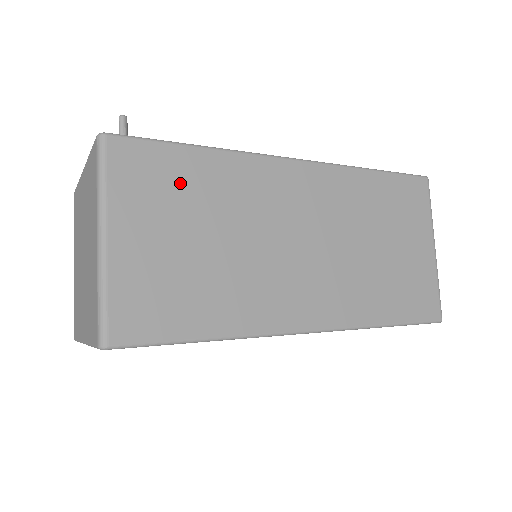
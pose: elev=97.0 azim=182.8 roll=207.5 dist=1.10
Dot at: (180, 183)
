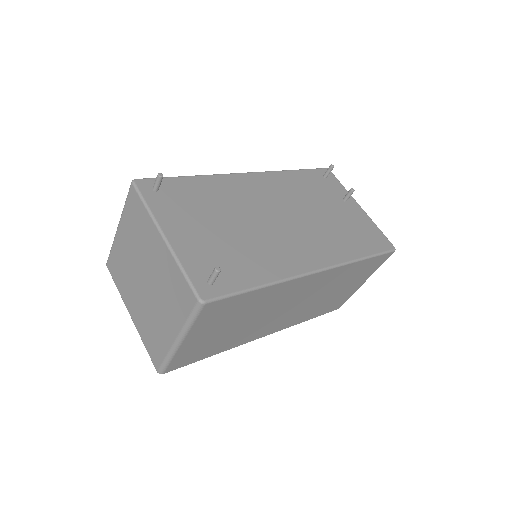
Dot at: (237, 308)
